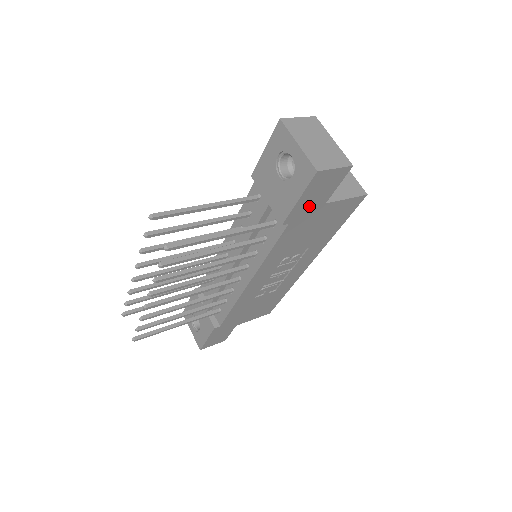
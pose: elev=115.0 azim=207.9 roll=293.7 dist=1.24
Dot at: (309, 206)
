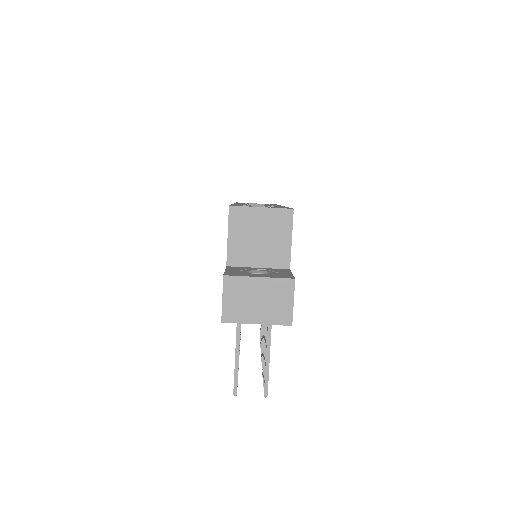
Dot at: occluded
